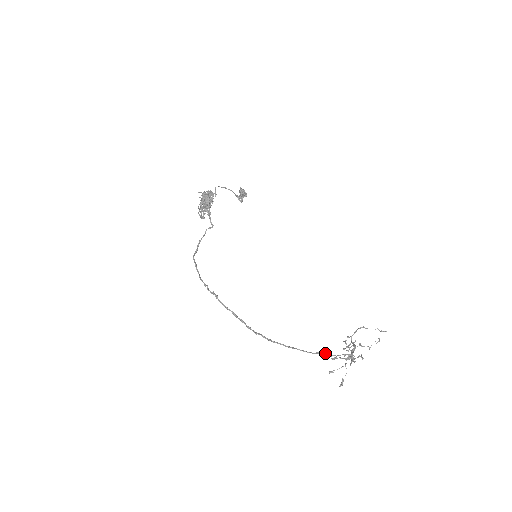
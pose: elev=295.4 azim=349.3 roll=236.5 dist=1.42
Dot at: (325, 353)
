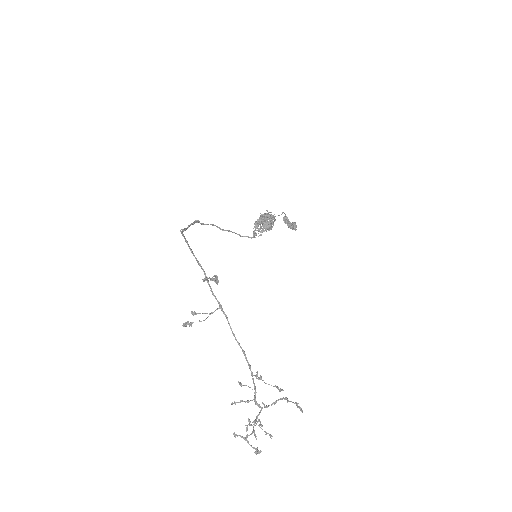
Dot at: (204, 271)
